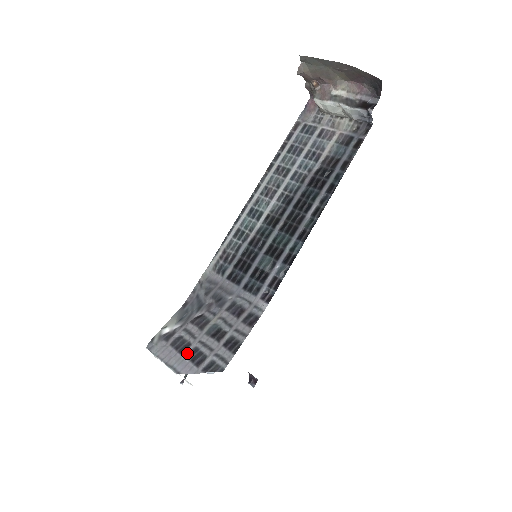
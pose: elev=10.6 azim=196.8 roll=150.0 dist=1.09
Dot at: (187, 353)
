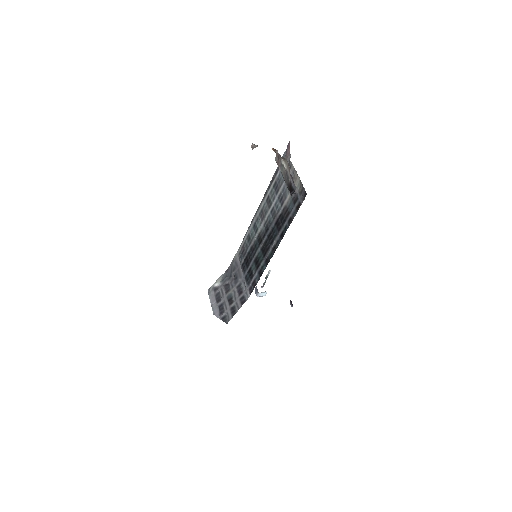
Dot at: (219, 305)
